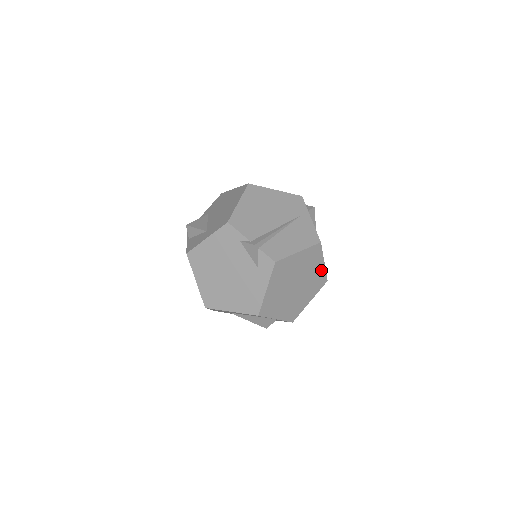
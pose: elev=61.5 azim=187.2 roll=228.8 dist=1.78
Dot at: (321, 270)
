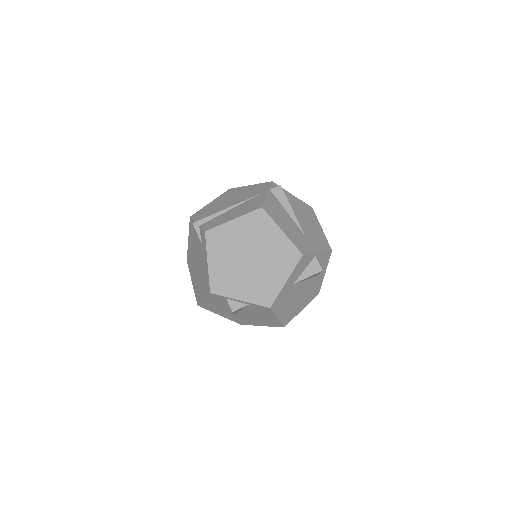
Dot at: (283, 241)
